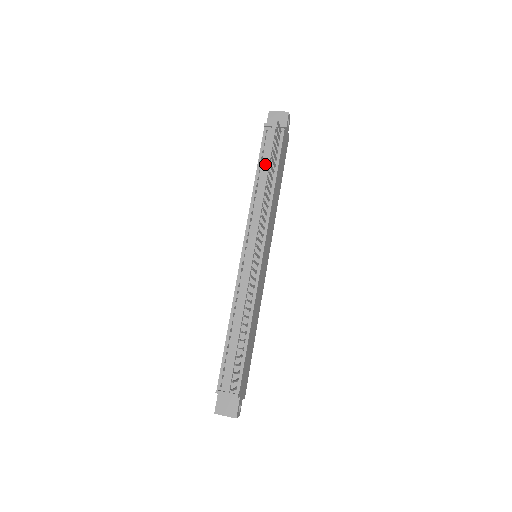
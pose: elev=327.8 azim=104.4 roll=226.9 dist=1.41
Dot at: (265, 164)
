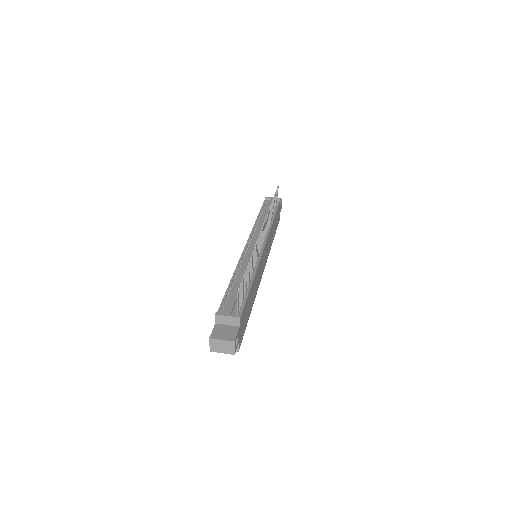
Dot at: (266, 210)
